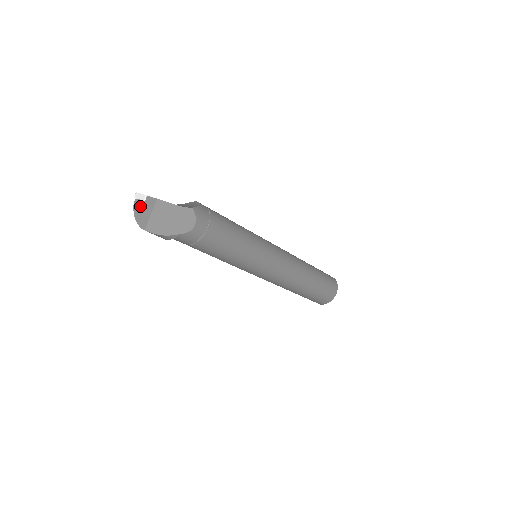
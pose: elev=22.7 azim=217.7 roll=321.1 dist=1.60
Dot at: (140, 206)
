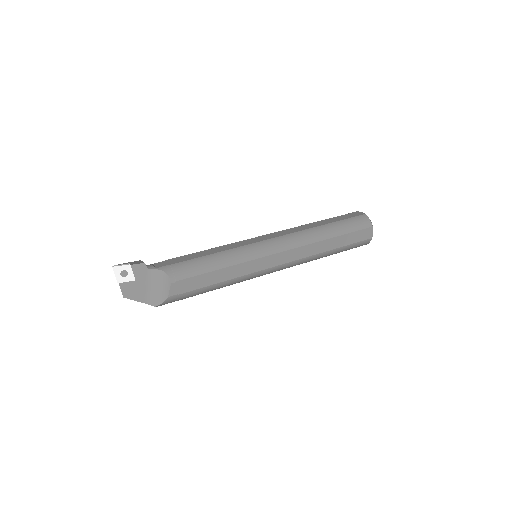
Dot at: occluded
